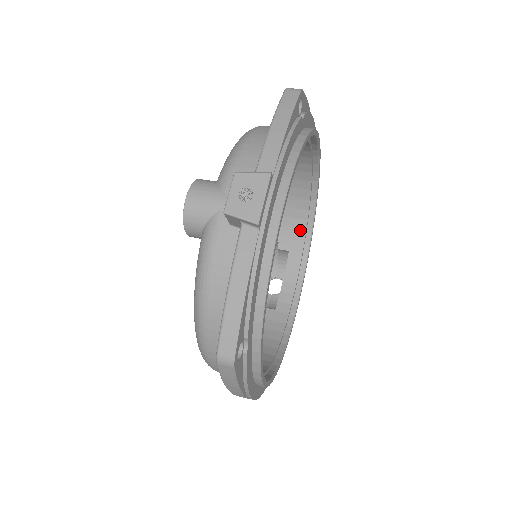
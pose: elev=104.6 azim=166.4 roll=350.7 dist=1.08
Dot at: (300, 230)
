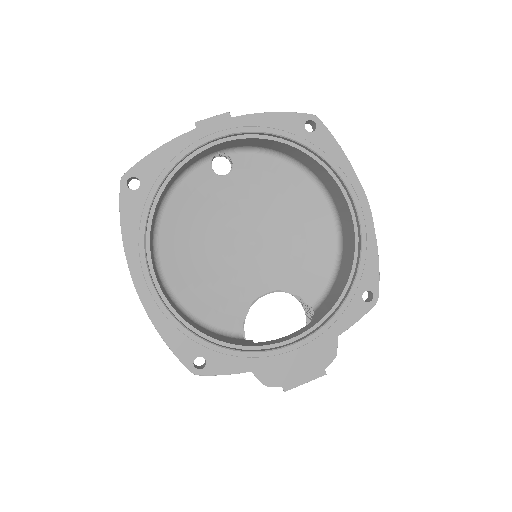
Dot at: (334, 302)
